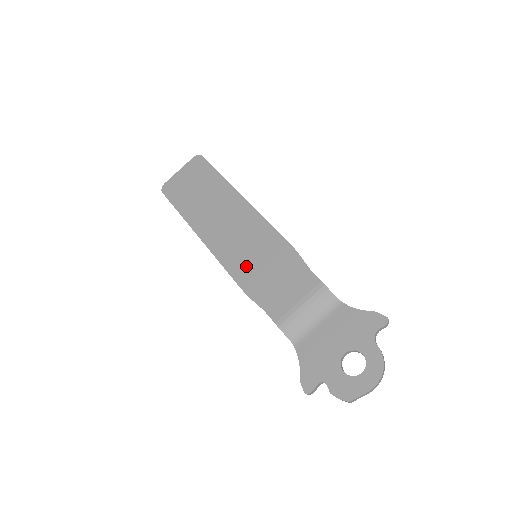
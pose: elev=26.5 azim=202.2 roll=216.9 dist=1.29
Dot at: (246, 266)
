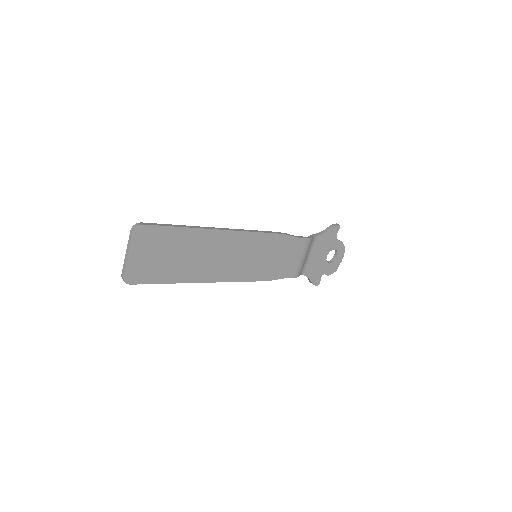
Dot at: (258, 268)
